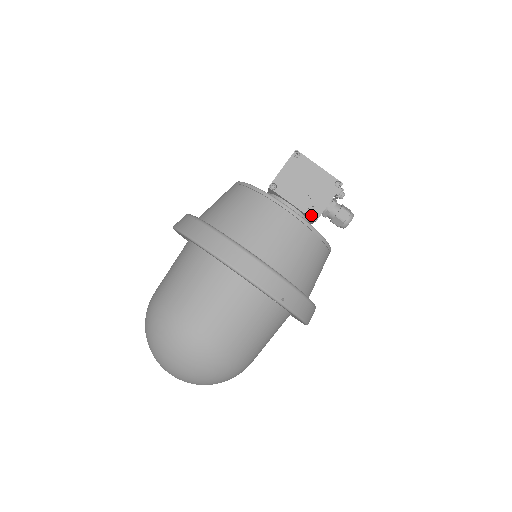
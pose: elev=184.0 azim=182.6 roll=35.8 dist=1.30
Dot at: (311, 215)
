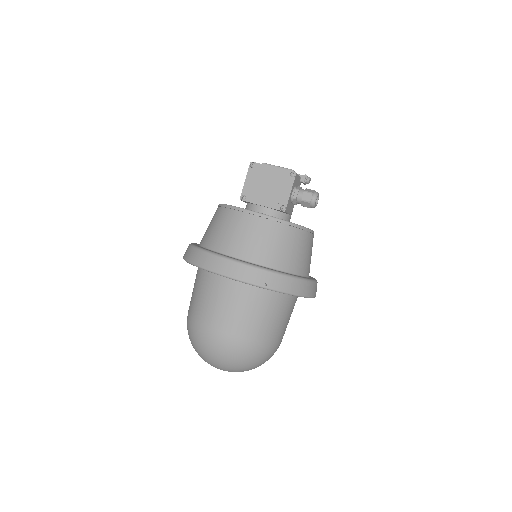
Dot at: (279, 208)
